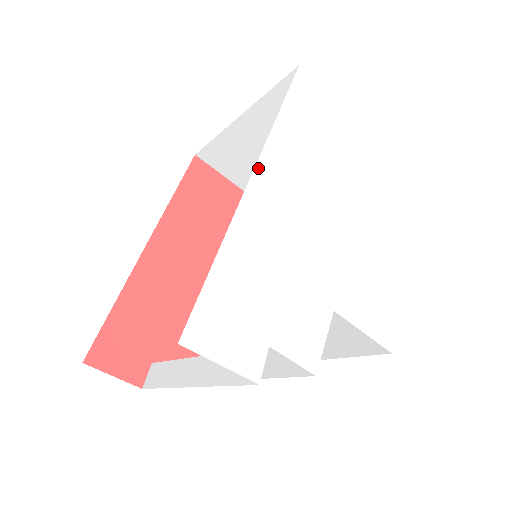
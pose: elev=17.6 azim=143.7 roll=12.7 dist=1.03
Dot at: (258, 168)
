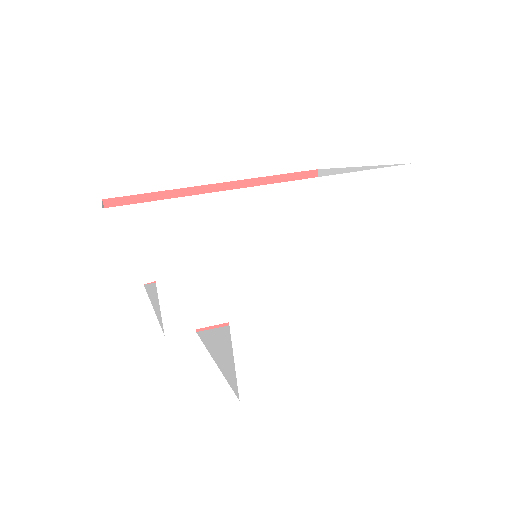
Dot at: (286, 185)
